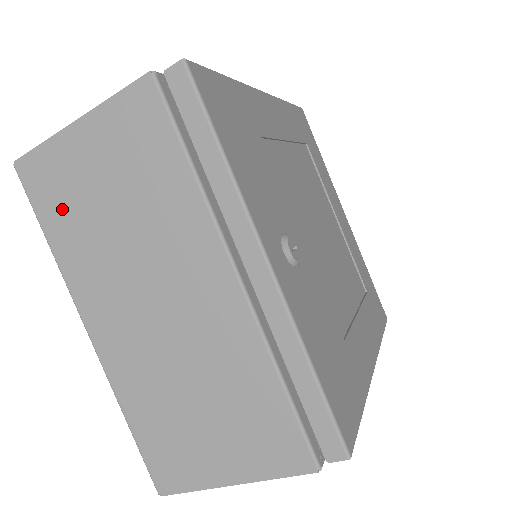
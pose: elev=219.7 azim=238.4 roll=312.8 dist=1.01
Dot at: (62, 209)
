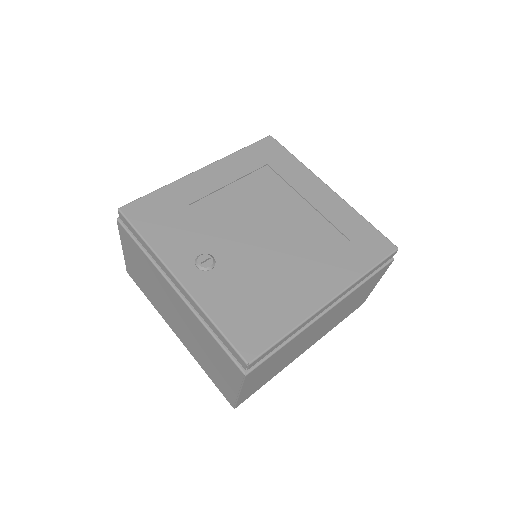
Dot at: (141, 284)
